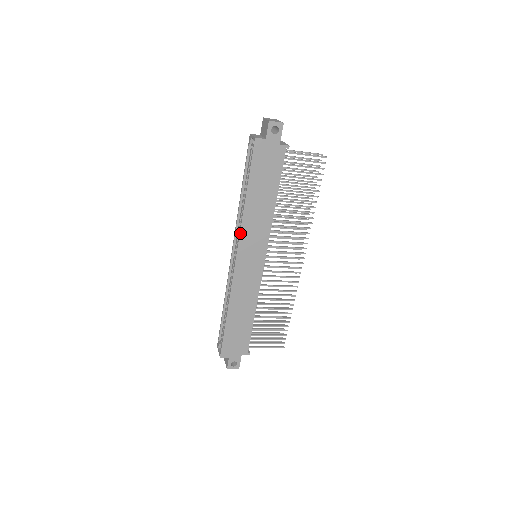
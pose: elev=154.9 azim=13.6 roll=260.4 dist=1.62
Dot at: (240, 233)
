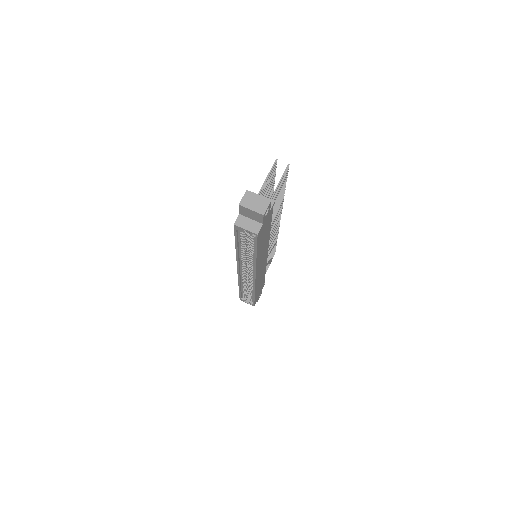
Dot at: (256, 271)
